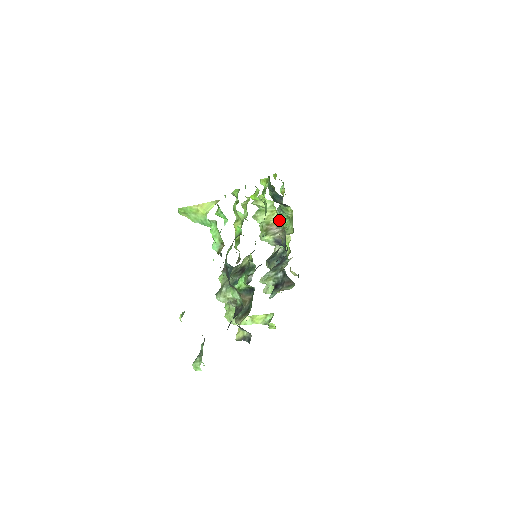
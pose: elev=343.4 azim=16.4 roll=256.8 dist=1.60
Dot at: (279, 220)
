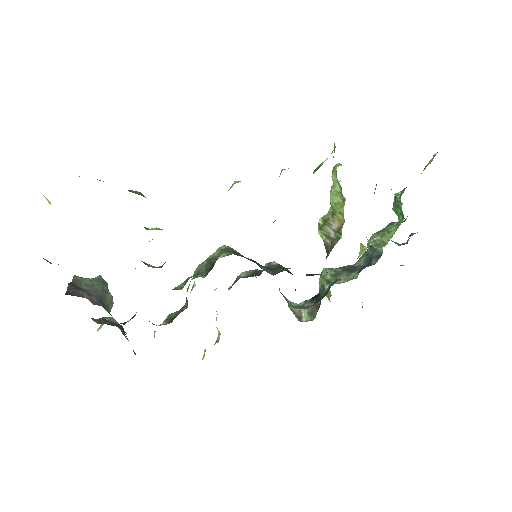
Dot at: (343, 221)
